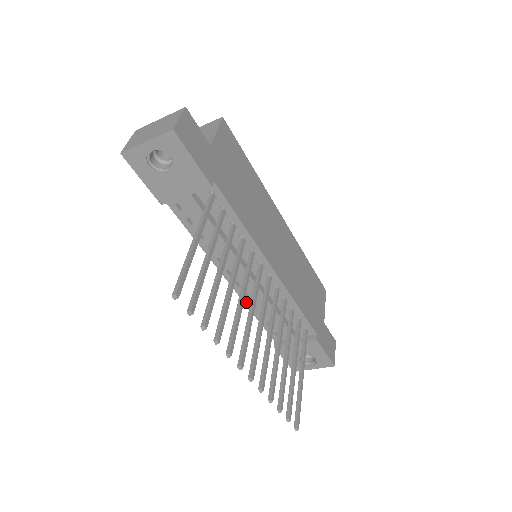
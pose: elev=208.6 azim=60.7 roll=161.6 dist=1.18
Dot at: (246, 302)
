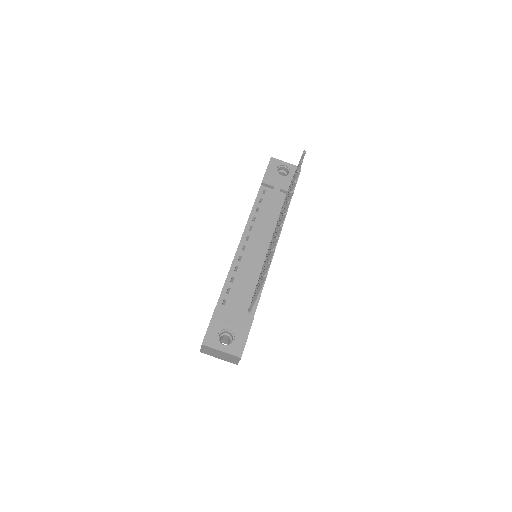
Dot at: (234, 263)
